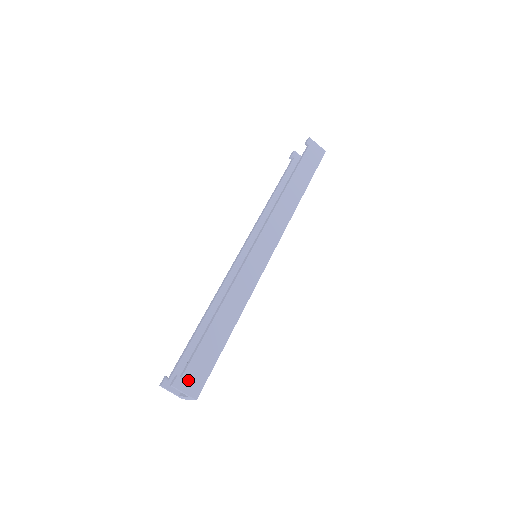
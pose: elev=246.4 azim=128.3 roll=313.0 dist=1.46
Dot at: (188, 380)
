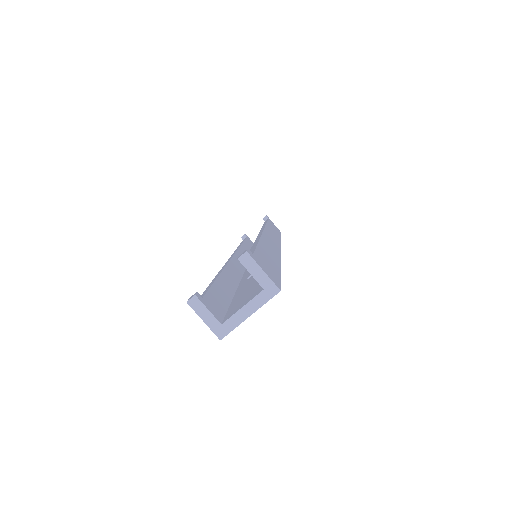
Dot at: (261, 264)
